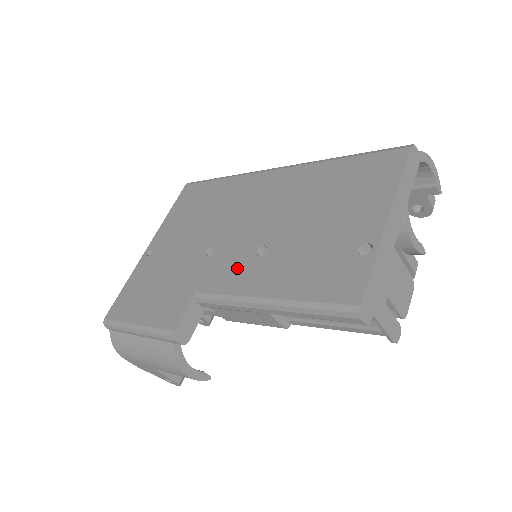
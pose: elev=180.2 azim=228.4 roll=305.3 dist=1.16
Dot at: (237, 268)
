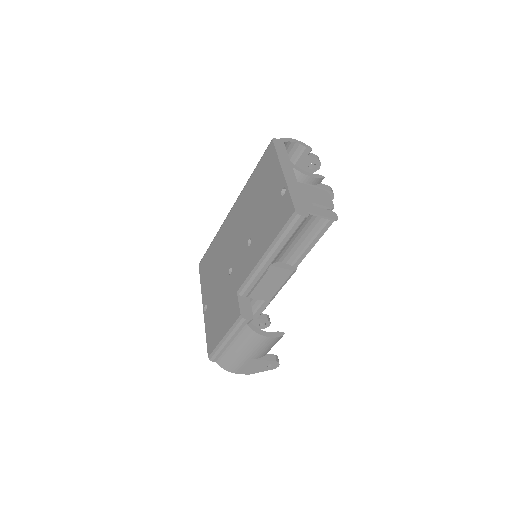
Dot at: (245, 261)
